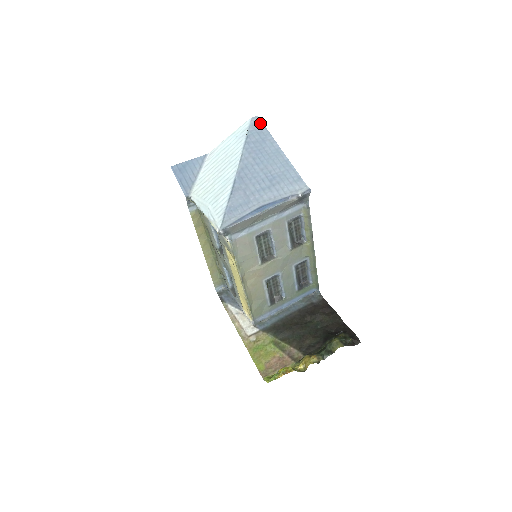
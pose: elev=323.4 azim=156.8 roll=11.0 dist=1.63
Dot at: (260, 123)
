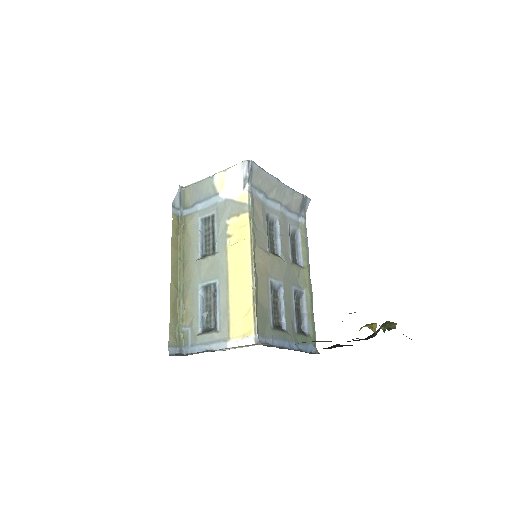
Dot at: occluded
